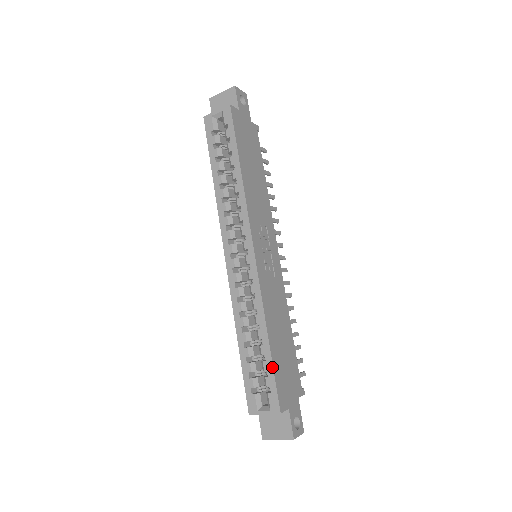
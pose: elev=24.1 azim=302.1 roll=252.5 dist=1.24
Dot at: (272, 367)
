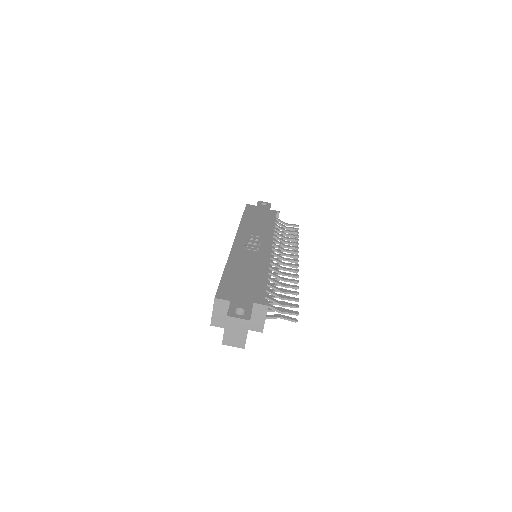
Dot at: (221, 279)
